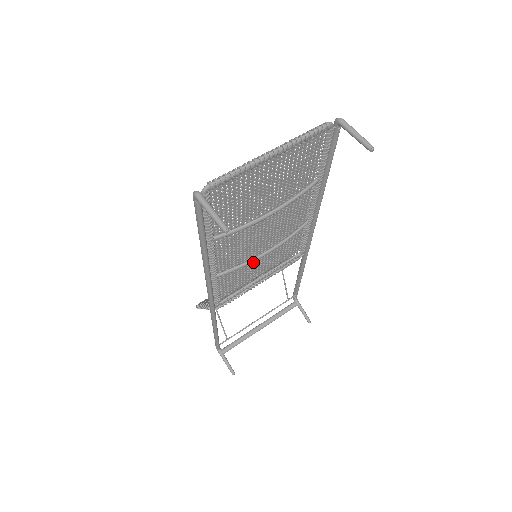
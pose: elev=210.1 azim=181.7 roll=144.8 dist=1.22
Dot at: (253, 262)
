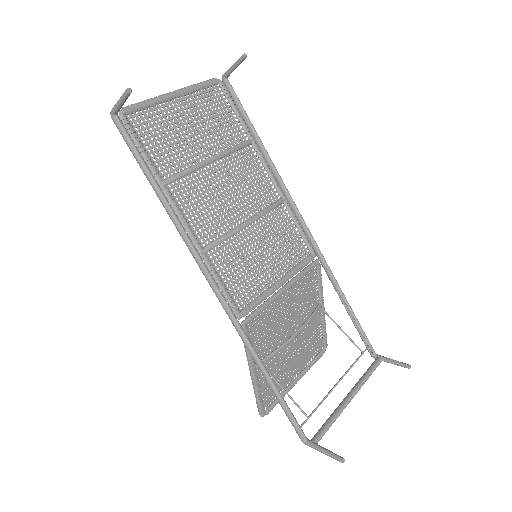
Dot at: (249, 250)
